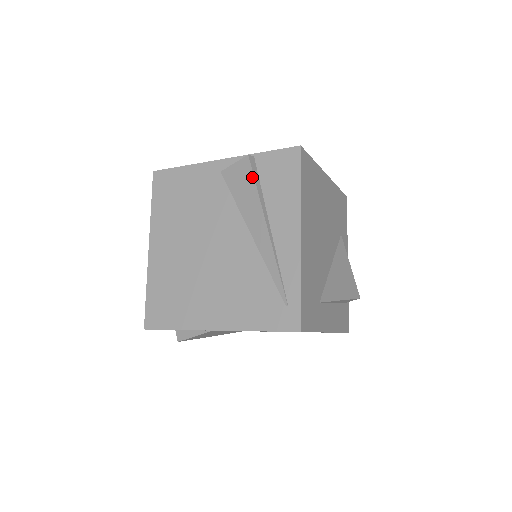
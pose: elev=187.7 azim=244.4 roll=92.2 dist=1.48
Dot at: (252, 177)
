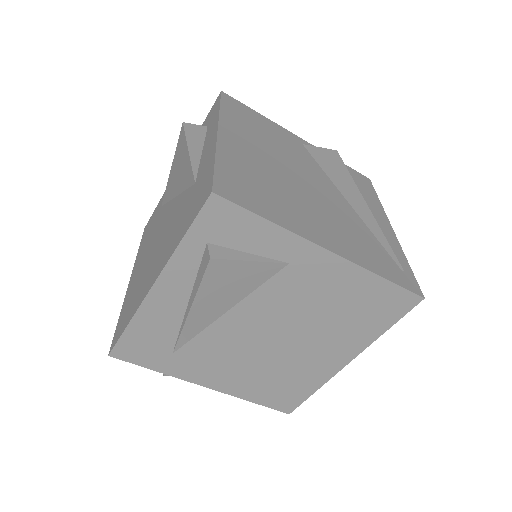
Dot at: (344, 165)
